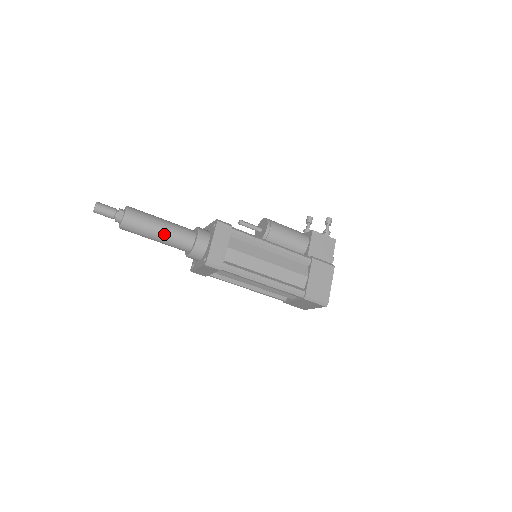
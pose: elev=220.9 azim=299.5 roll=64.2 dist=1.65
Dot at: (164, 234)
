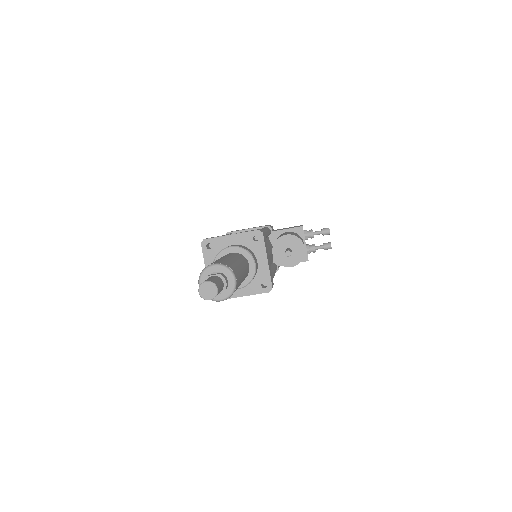
Dot at: occluded
